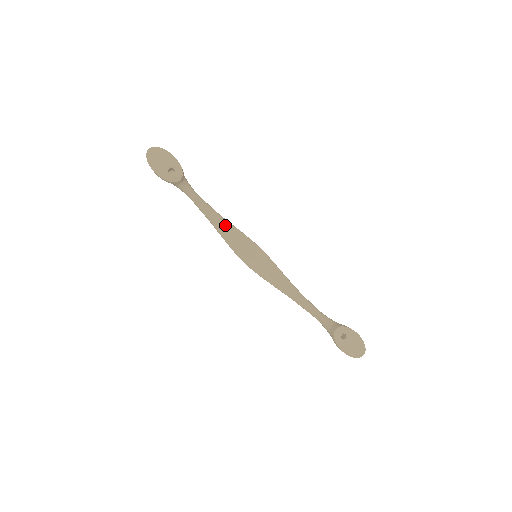
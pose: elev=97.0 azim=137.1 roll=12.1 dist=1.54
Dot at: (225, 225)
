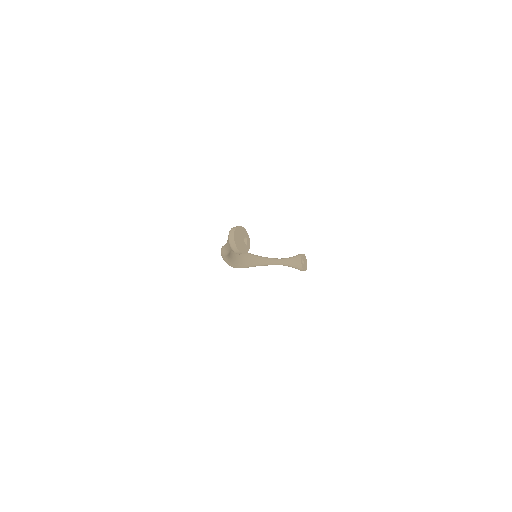
Dot at: occluded
